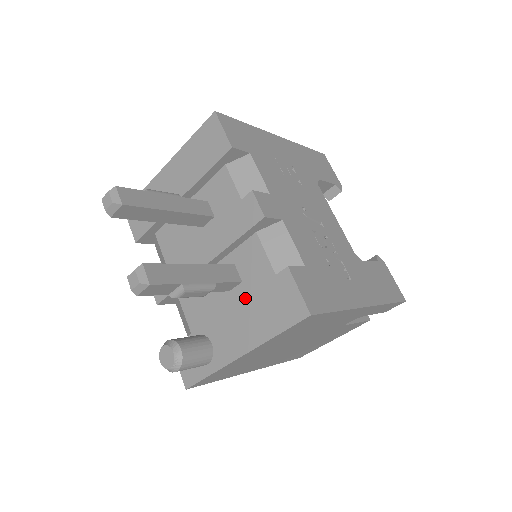
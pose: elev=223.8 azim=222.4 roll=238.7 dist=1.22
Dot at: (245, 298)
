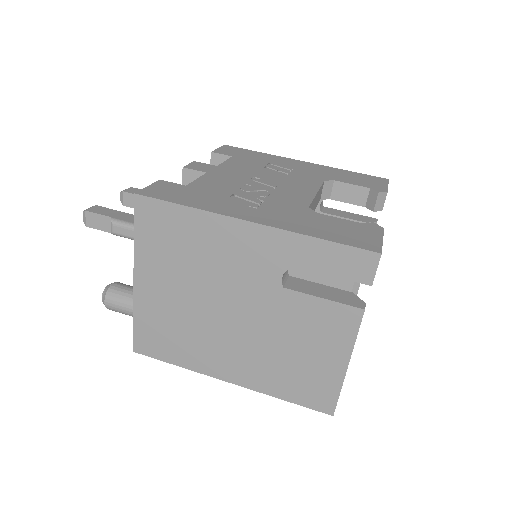
Dot at: occluded
